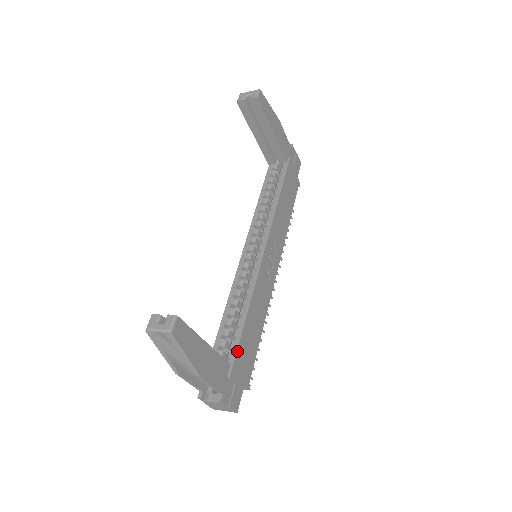
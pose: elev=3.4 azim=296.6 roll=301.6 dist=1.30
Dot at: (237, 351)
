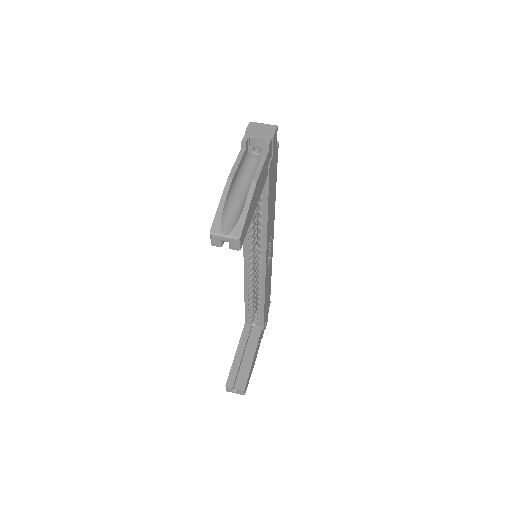
Dot at: (264, 318)
